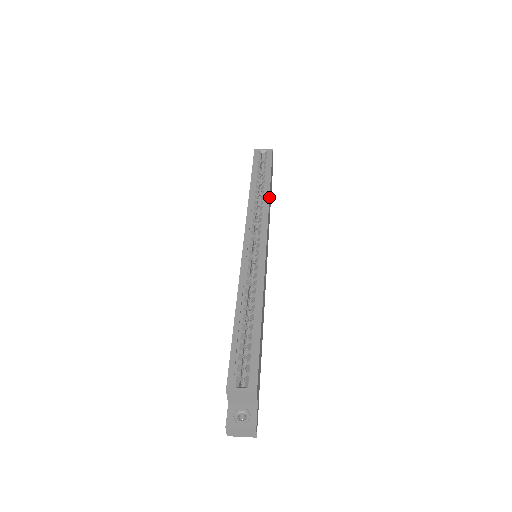
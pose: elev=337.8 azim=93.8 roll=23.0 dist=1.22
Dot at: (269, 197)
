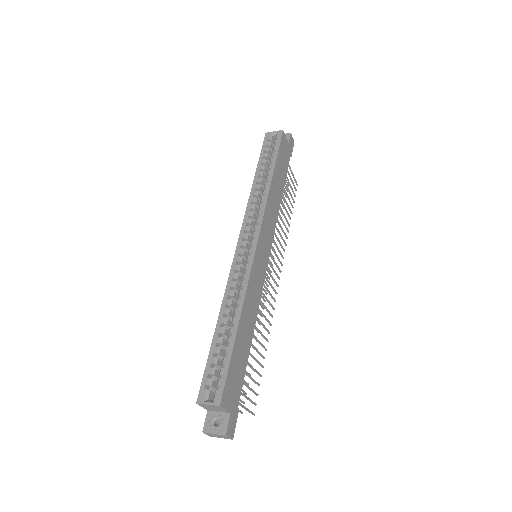
Dot at: (268, 192)
